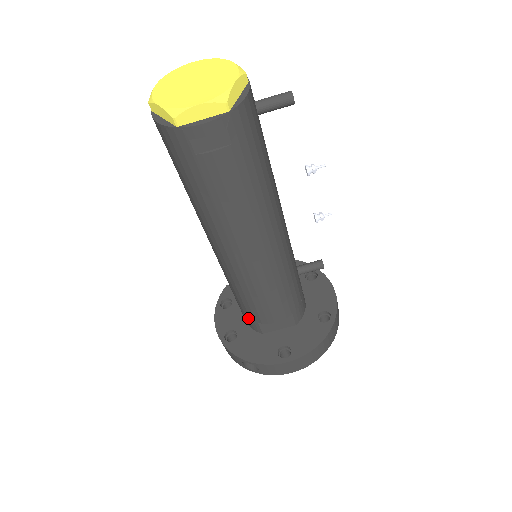
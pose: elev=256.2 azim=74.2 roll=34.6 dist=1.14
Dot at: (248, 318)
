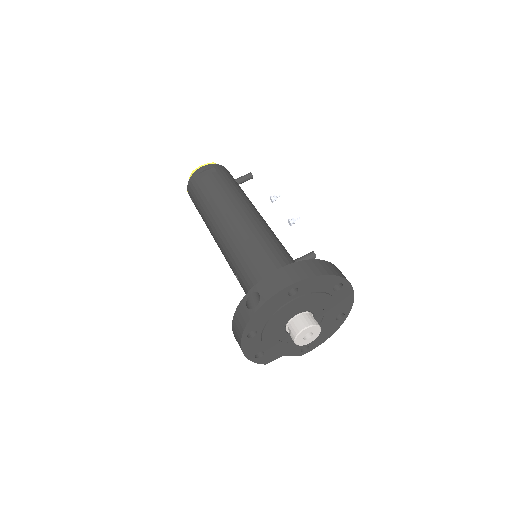
Dot at: occluded
